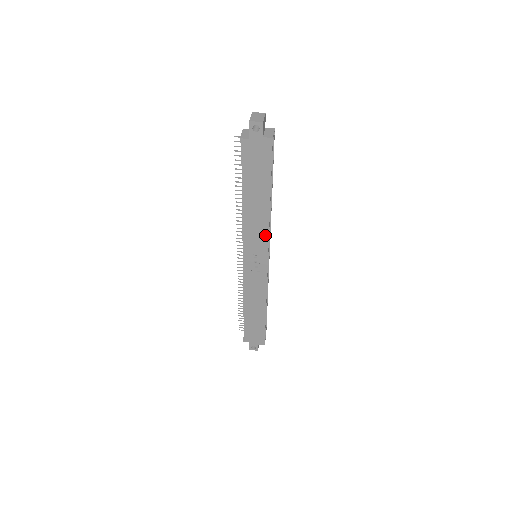
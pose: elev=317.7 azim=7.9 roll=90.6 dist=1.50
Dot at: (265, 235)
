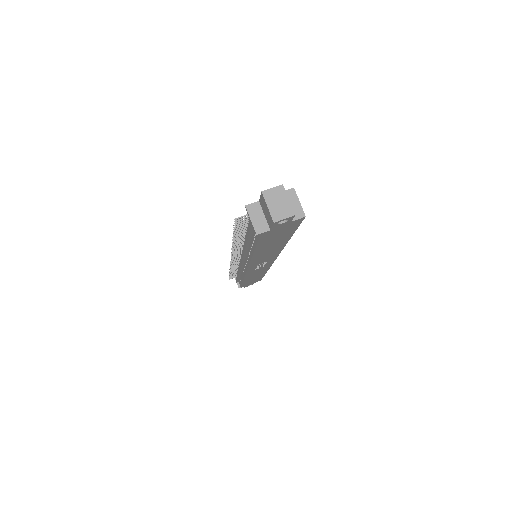
Dot at: (276, 254)
